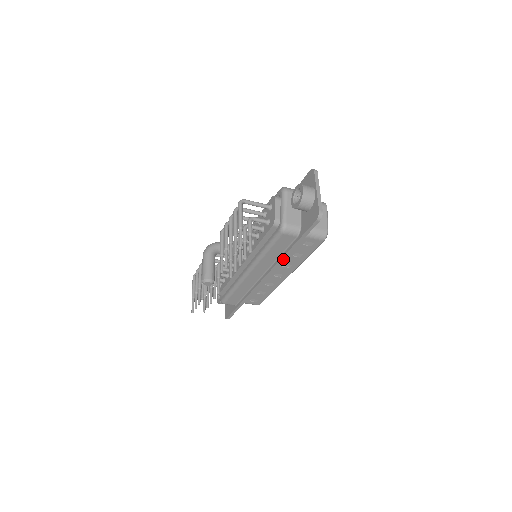
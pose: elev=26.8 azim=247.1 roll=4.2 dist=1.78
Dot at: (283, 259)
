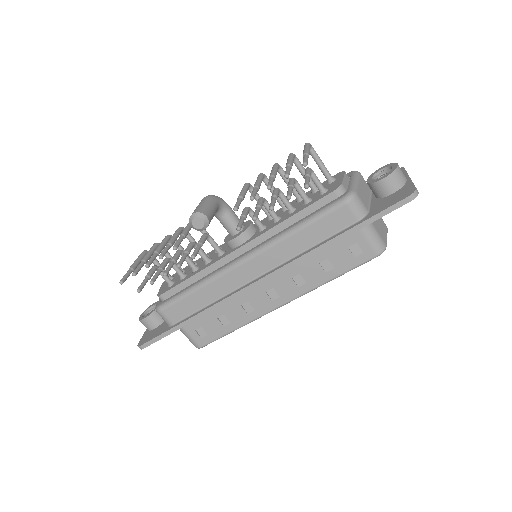
Dot at: (313, 253)
